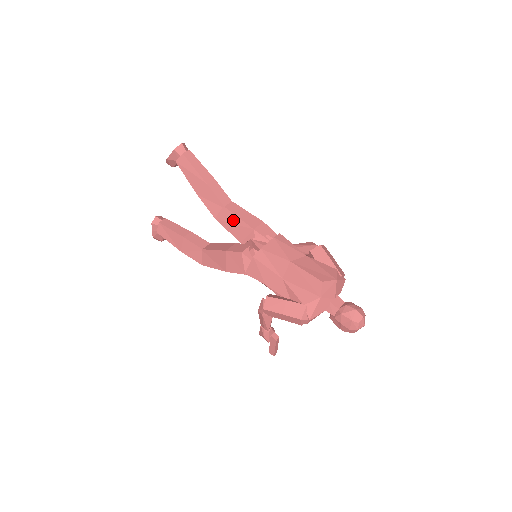
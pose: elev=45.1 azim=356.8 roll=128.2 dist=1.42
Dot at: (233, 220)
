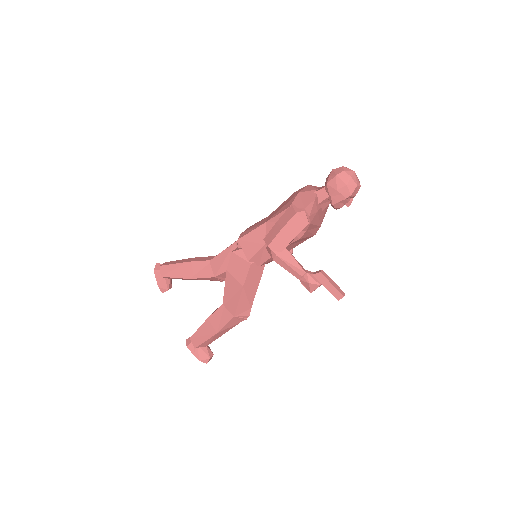
Dot at: (222, 258)
